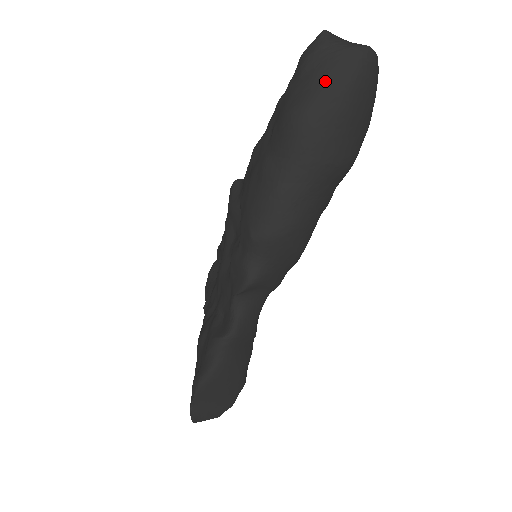
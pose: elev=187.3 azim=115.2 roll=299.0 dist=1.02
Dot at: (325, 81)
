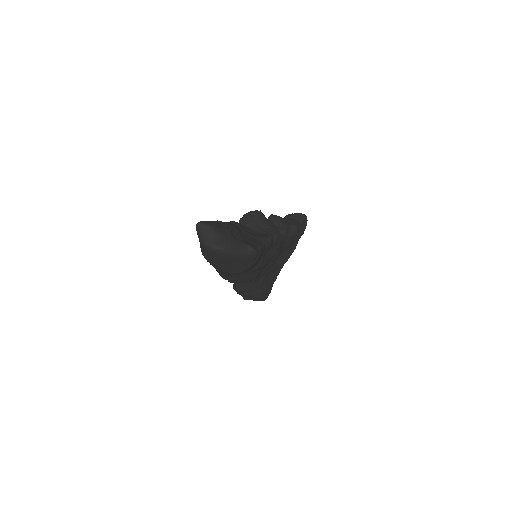
Dot at: (201, 248)
